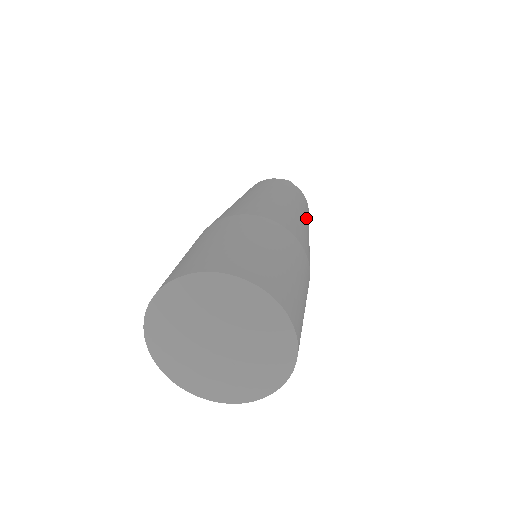
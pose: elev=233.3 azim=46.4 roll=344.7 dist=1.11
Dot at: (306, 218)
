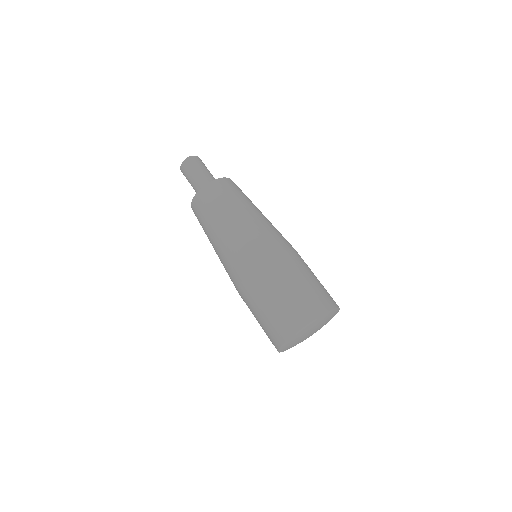
Dot at: (235, 210)
